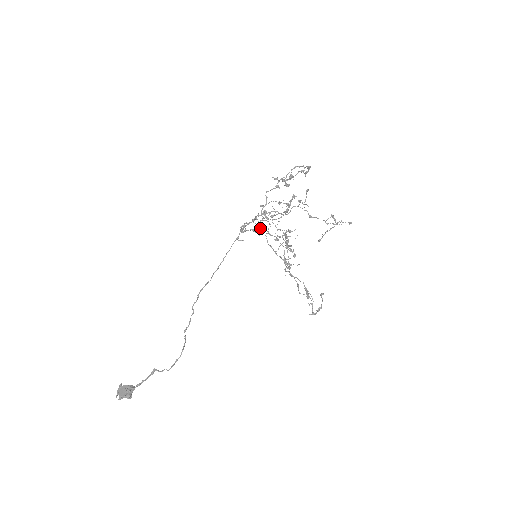
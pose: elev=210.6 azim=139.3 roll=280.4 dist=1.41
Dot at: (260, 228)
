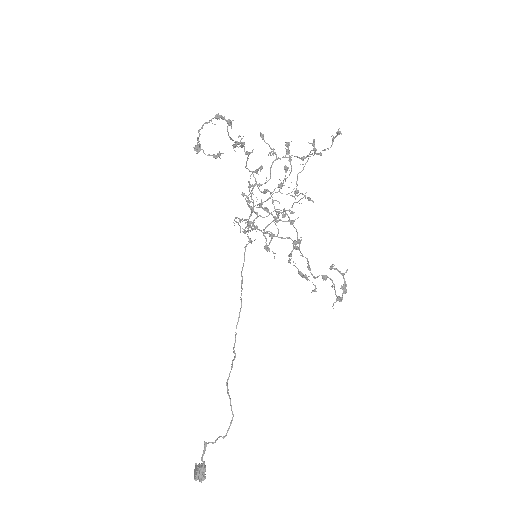
Dot at: (244, 220)
